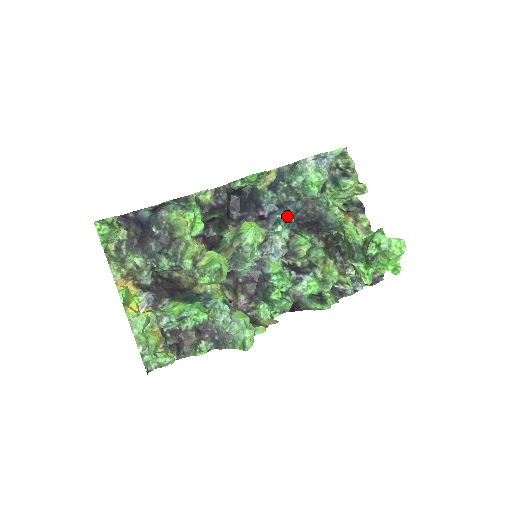
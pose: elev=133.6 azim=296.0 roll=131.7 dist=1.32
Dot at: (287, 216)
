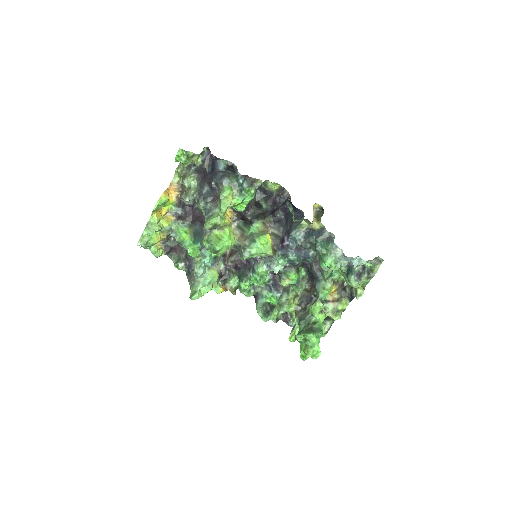
Dot at: (295, 259)
